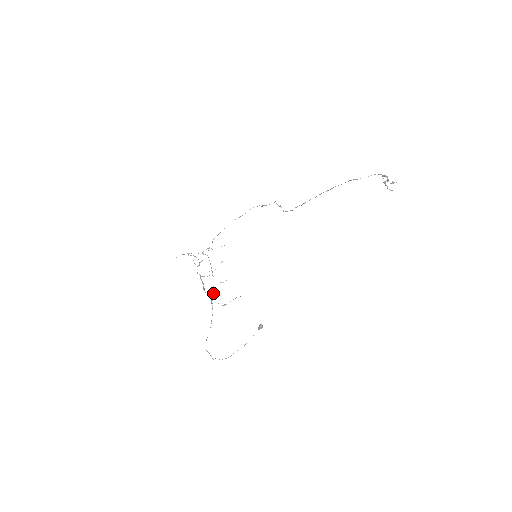
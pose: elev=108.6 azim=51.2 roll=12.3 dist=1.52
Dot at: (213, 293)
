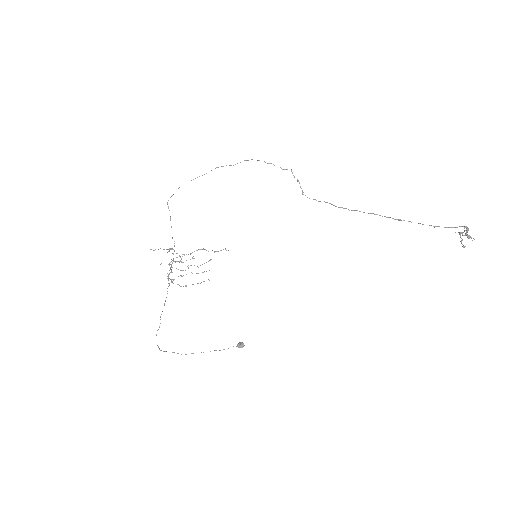
Dot at: occluded
